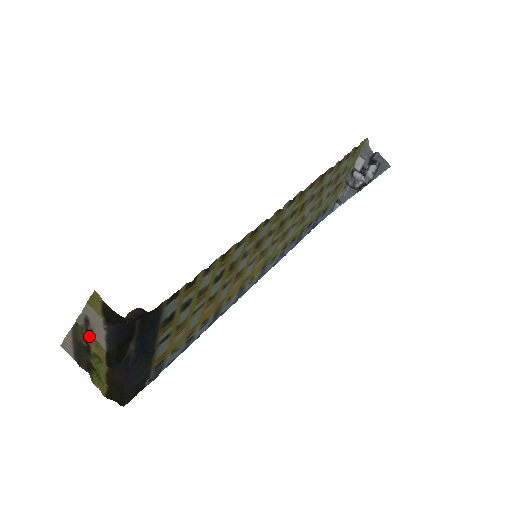
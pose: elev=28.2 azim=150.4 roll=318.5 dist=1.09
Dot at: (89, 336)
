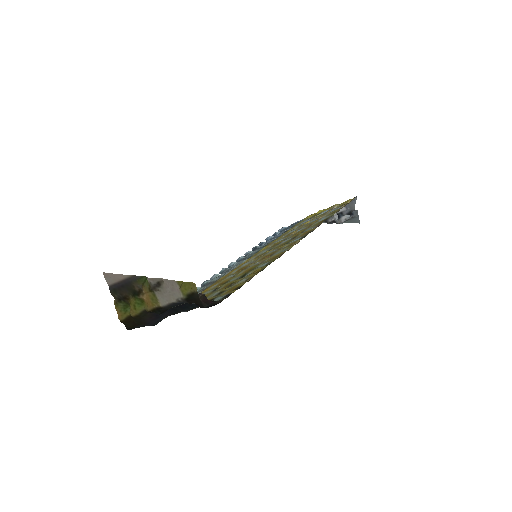
Dot at: (151, 291)
